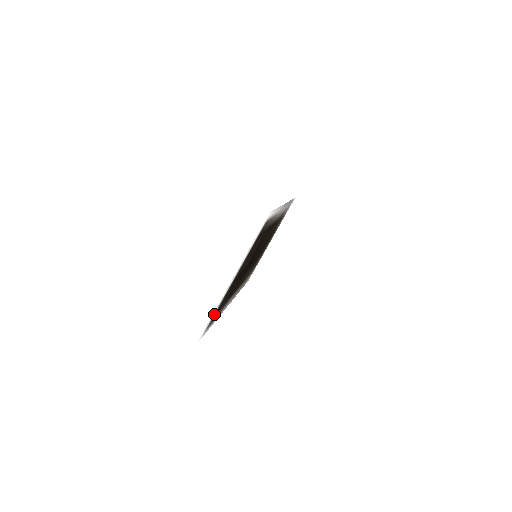
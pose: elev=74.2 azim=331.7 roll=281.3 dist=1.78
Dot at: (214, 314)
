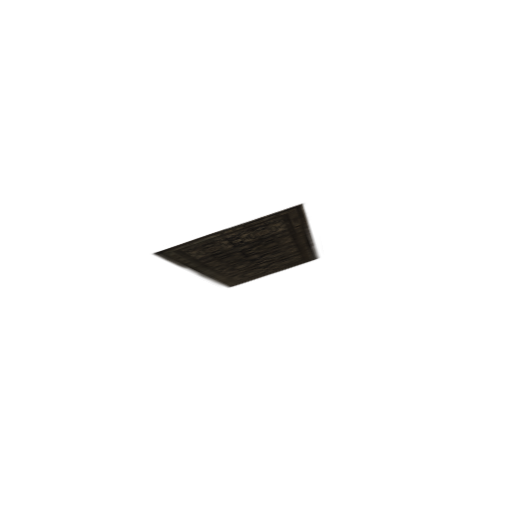
Dot at: (181, 245)
